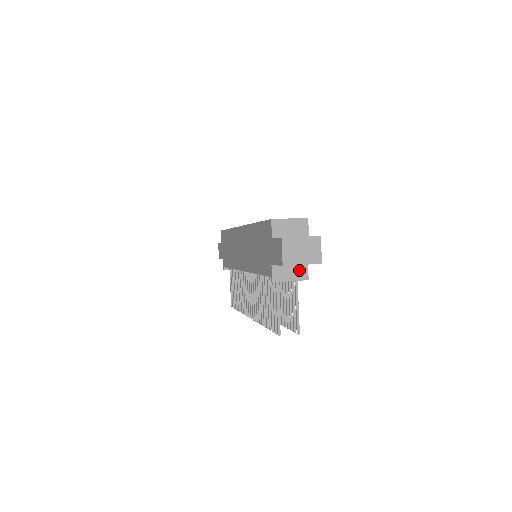
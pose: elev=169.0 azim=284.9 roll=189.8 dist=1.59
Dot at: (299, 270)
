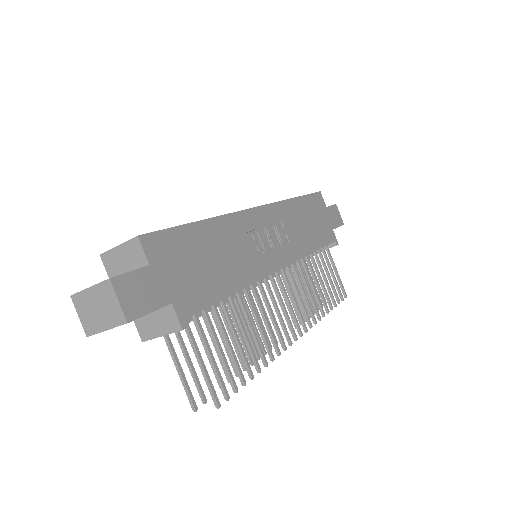
Dot at: (165, 317)
